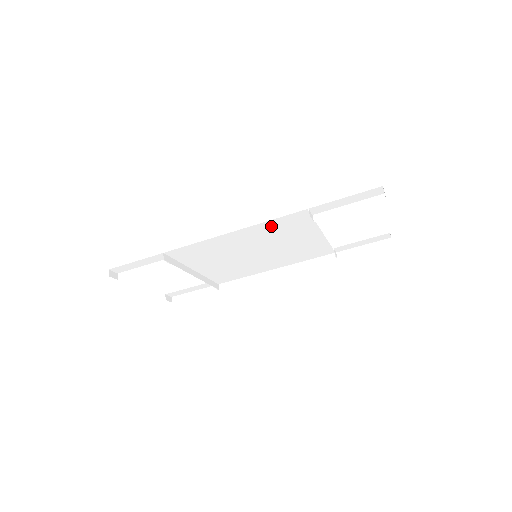
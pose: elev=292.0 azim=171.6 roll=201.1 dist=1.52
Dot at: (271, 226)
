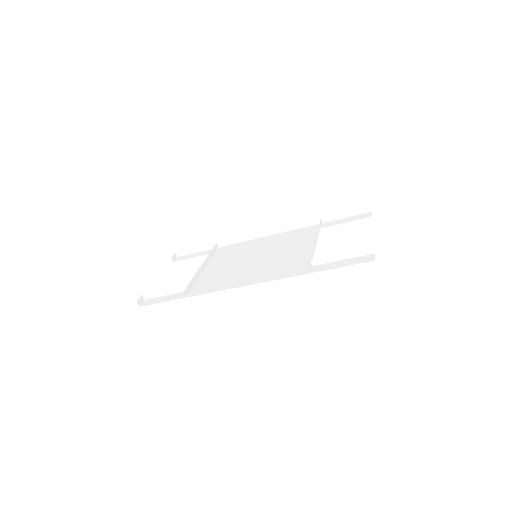
Dot at: occluded
